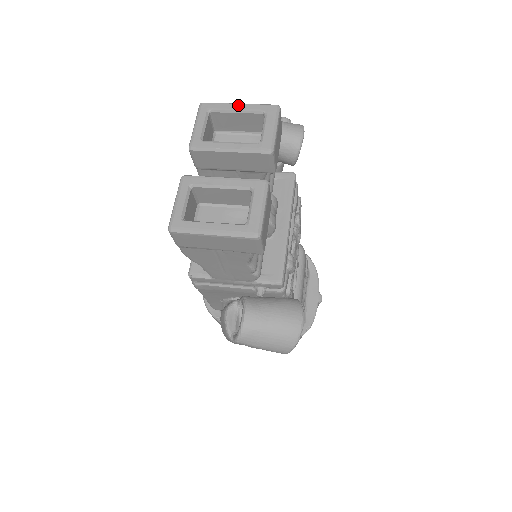
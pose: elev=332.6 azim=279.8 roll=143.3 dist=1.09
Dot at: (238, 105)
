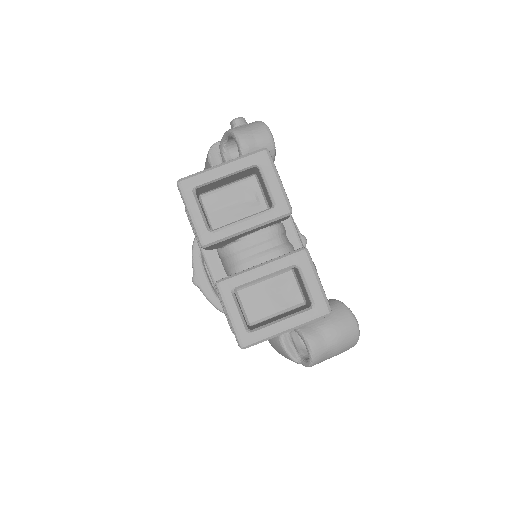
Dot at: (222, 168)
